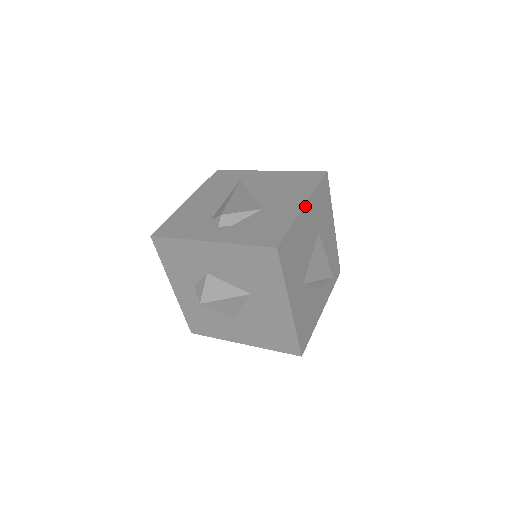
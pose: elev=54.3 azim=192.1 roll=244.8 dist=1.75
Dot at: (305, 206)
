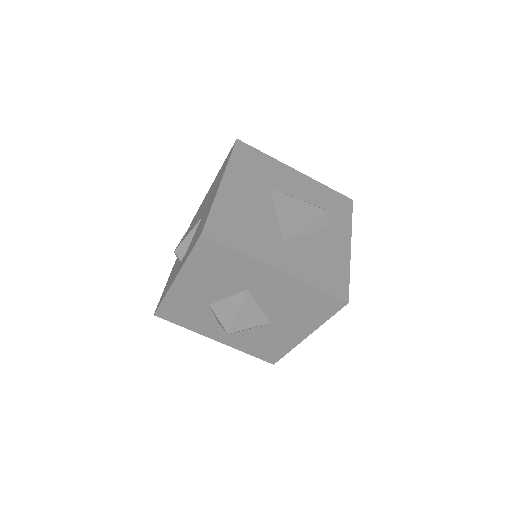
Dot at: (222, 181)
